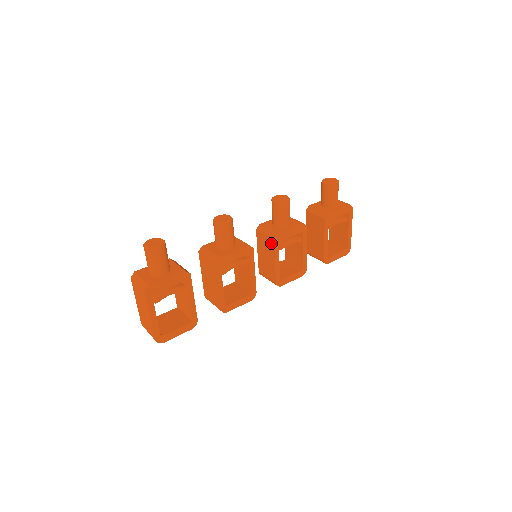
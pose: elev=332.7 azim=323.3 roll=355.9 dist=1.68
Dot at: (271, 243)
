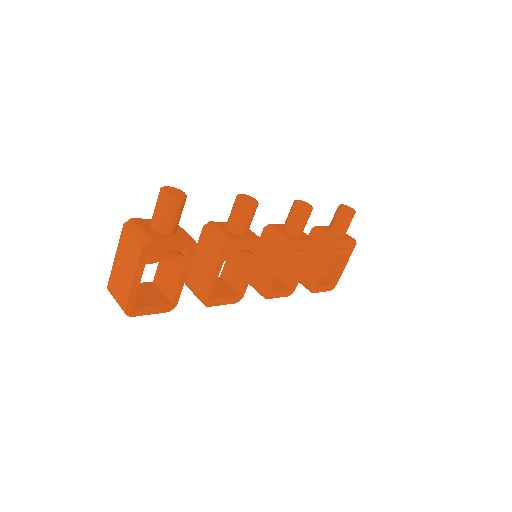
Dot at: (279, 247)
